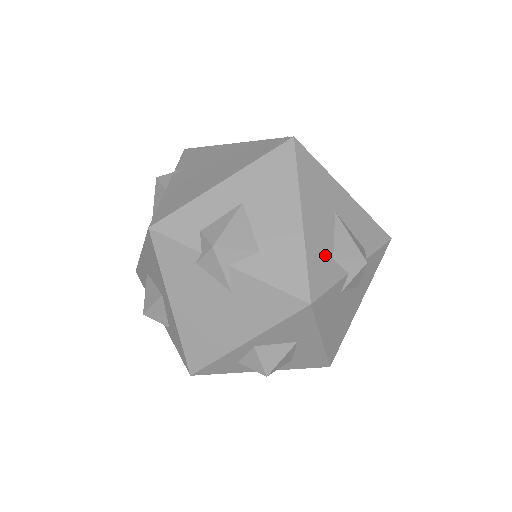
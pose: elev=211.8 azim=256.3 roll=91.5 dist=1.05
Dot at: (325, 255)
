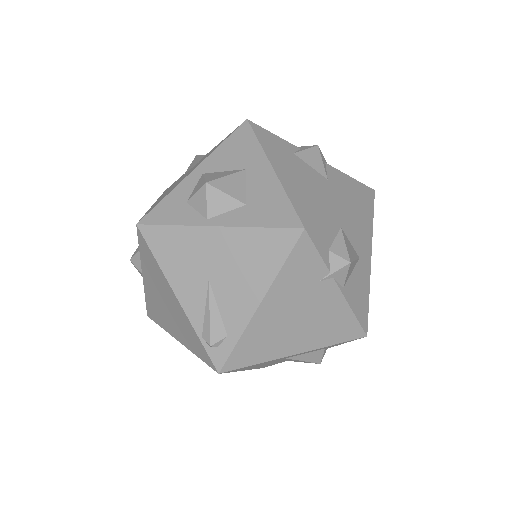
Dot at: occluded
